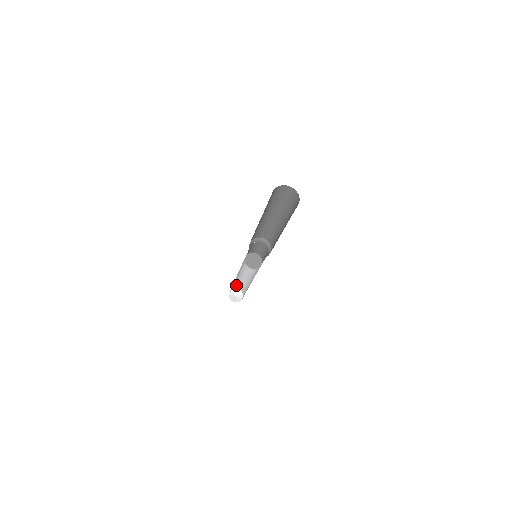
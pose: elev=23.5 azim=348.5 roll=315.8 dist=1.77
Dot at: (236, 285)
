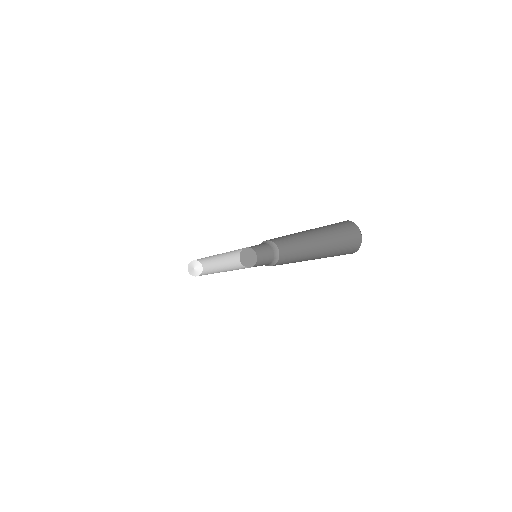
Dot at: occluded
